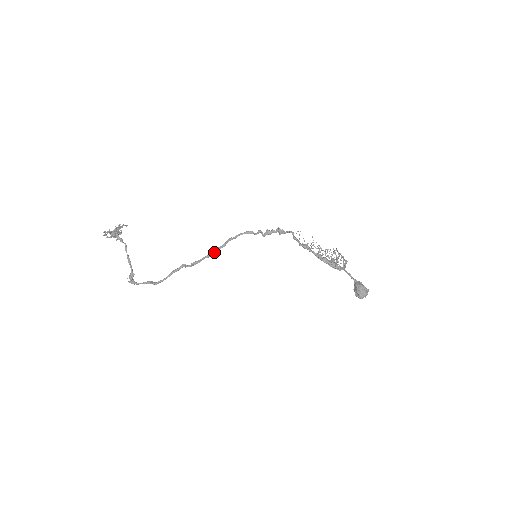
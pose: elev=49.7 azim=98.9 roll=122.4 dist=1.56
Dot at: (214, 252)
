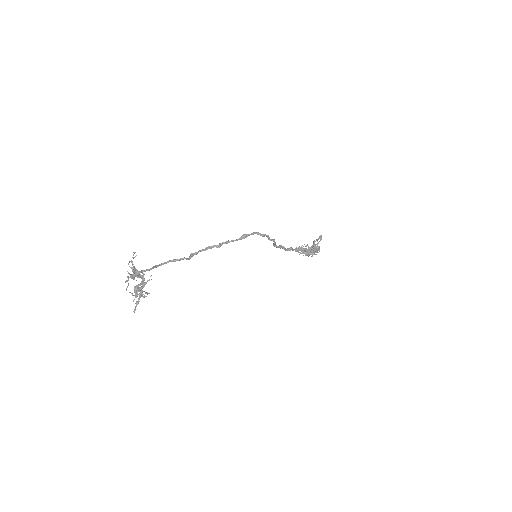
Dot at: occluded
